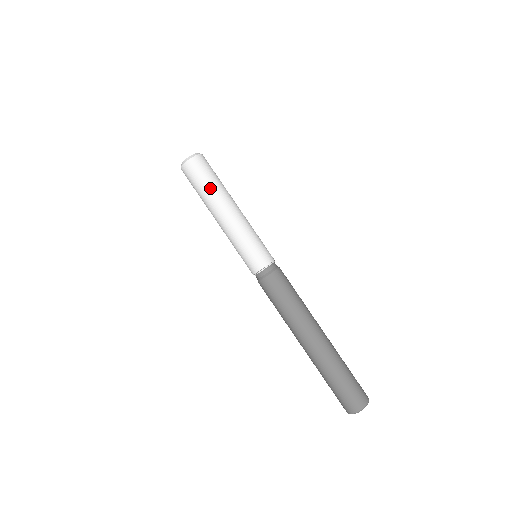
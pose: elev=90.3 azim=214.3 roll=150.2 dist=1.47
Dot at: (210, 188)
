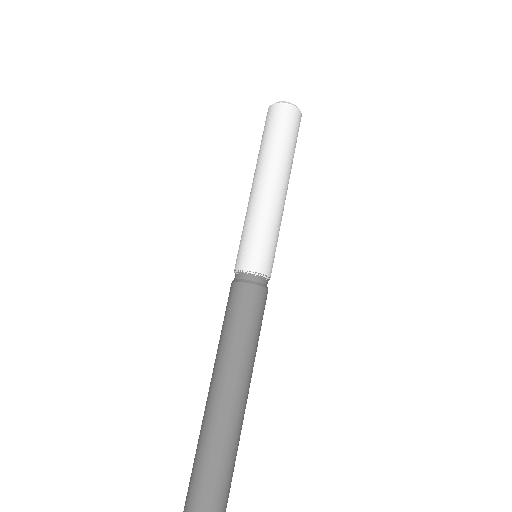
Dot at: (280, 146)
